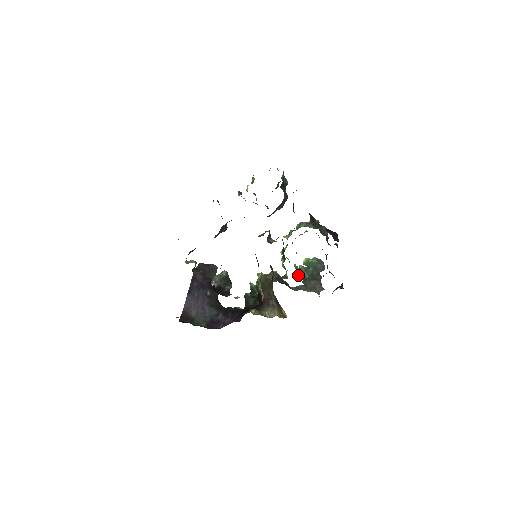
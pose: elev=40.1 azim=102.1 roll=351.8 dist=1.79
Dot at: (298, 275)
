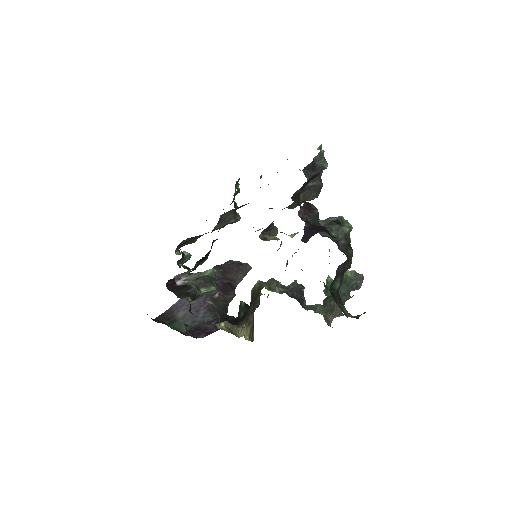
Dot at: (323, 290)
